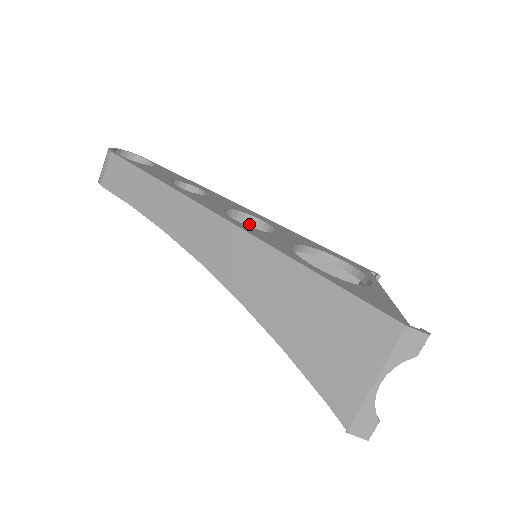
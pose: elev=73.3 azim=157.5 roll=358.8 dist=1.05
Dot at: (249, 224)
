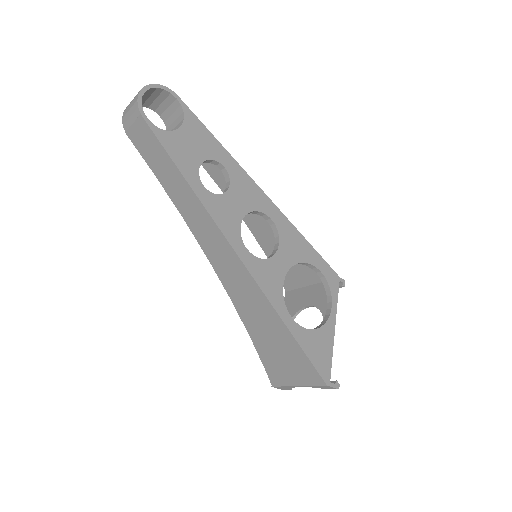
Dot at: occluded
